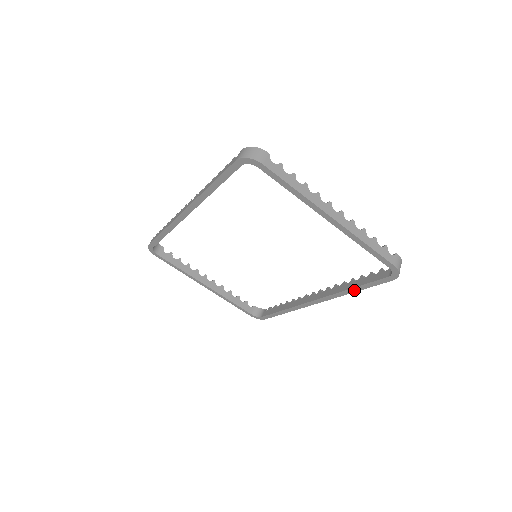
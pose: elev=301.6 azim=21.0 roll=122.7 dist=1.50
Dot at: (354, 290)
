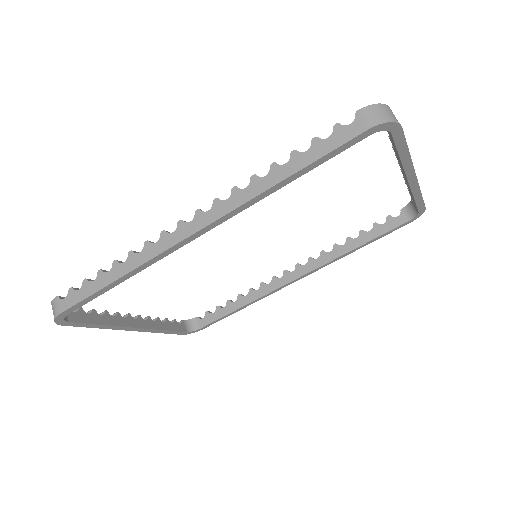
Dot at: occluded
